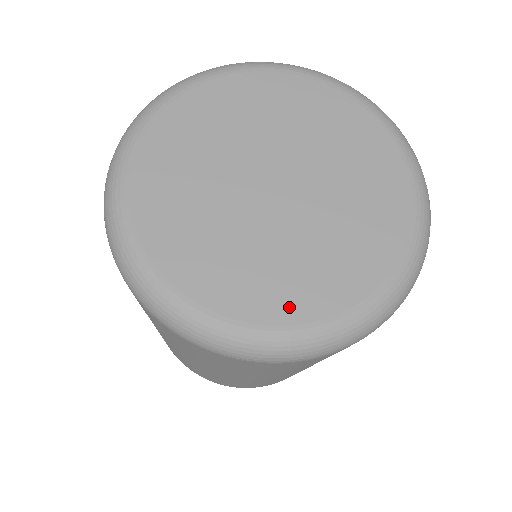
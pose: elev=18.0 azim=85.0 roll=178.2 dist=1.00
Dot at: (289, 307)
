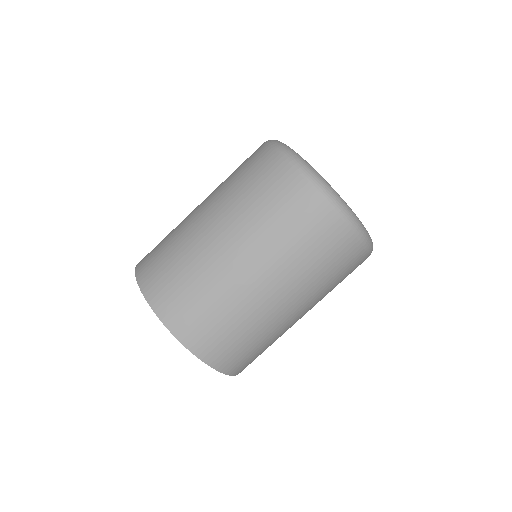
Dot at: occluded
